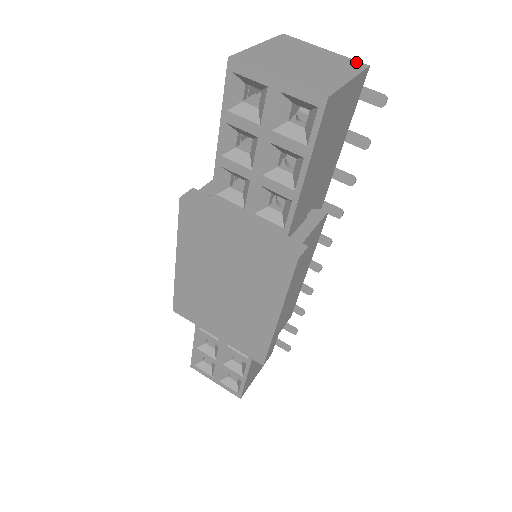
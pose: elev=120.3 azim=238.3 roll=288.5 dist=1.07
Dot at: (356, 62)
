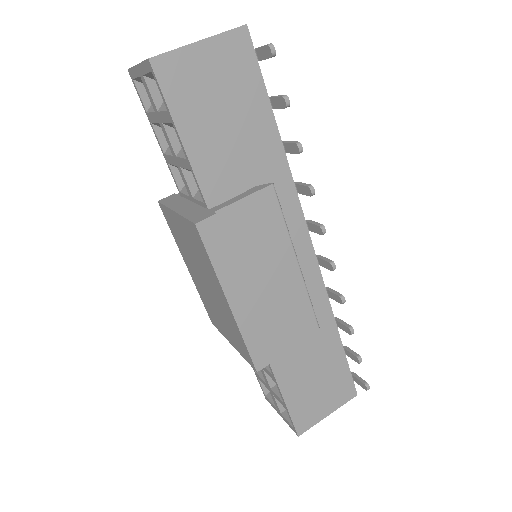
Dot at: occluded
